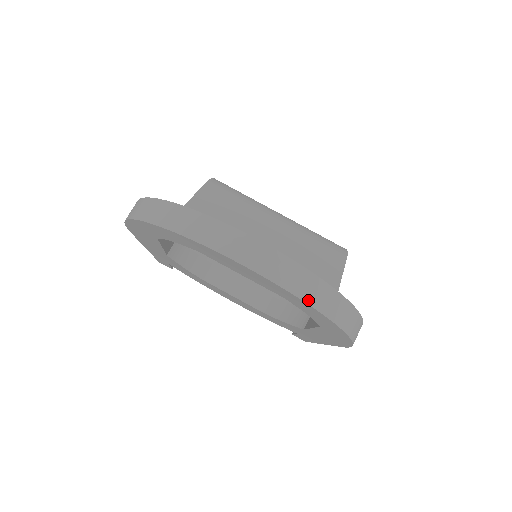
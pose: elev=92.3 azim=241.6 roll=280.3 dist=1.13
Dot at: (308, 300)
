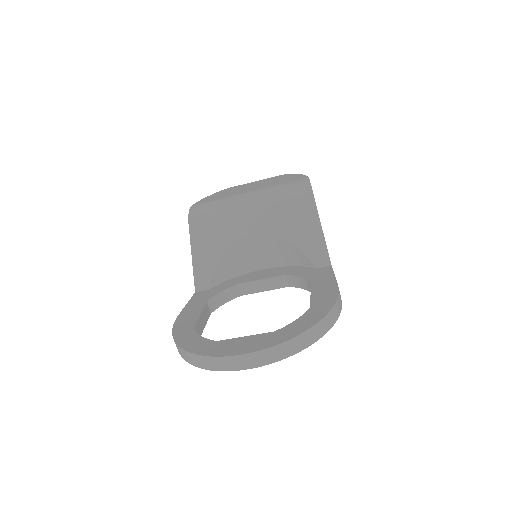
Dot at: (288, 355)
